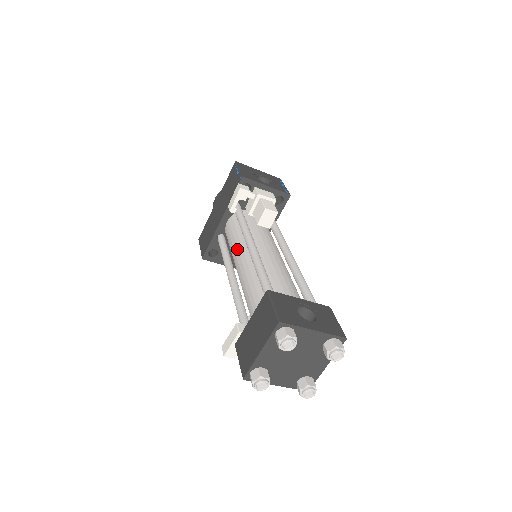
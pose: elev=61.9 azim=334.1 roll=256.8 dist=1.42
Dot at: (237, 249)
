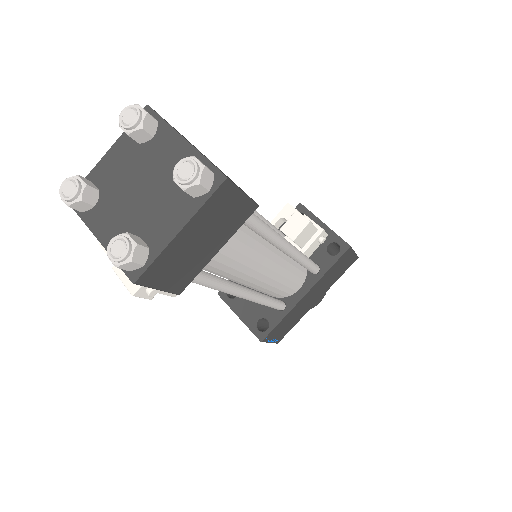
Dot at: occluded
